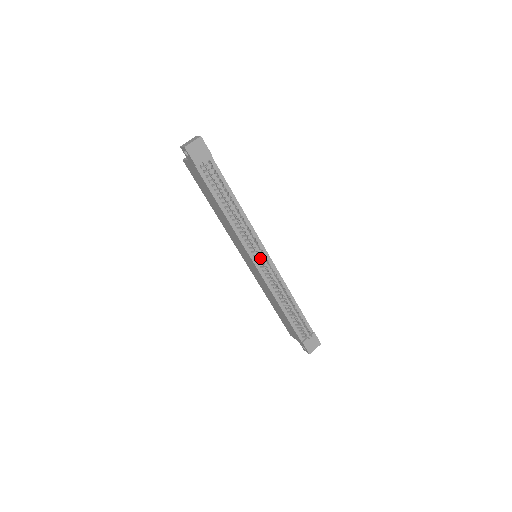
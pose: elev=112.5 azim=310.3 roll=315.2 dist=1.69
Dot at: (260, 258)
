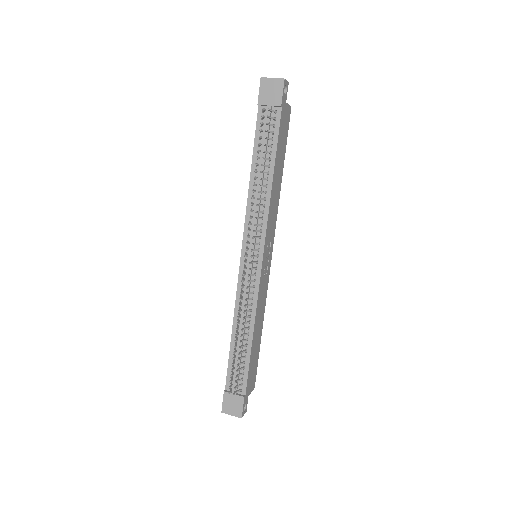
Dot at: (248, 254)
